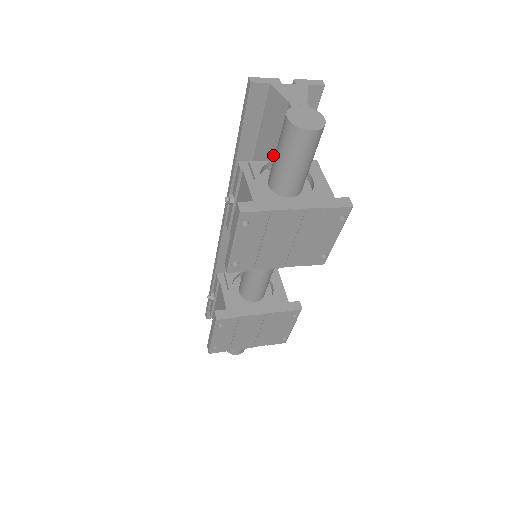
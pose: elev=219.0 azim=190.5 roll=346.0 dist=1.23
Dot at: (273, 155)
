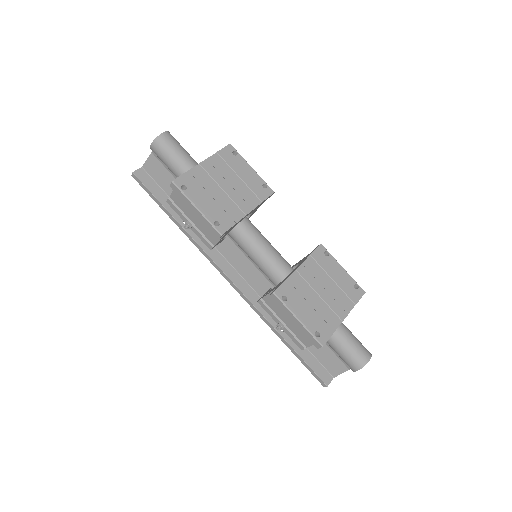
Dot at: occluded
